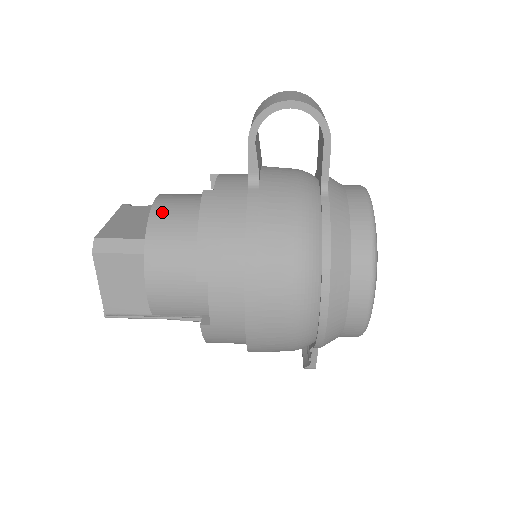
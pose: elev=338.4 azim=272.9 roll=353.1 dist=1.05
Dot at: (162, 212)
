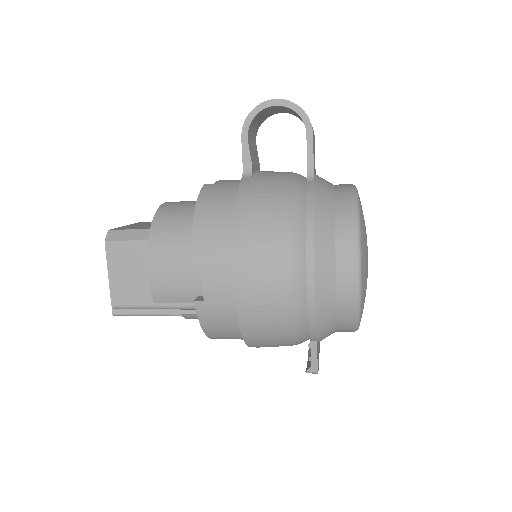
Dot at: (169, 207)
